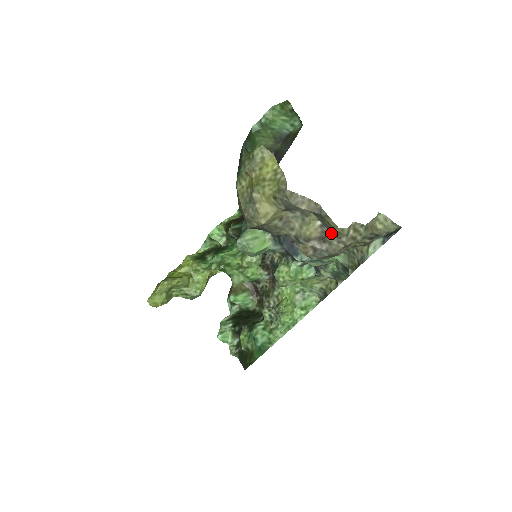
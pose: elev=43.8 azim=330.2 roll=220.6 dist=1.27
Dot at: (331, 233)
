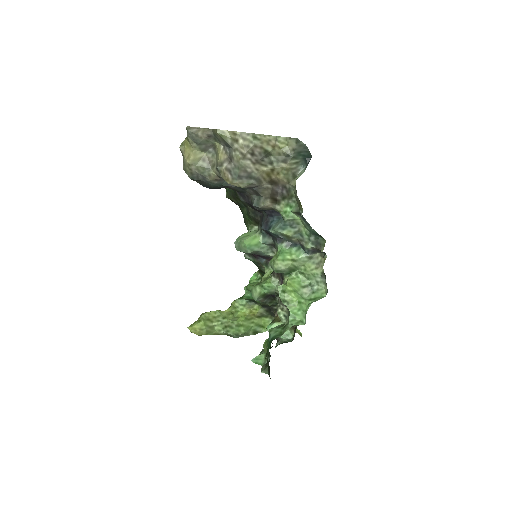
Dot at: (229, 148)
